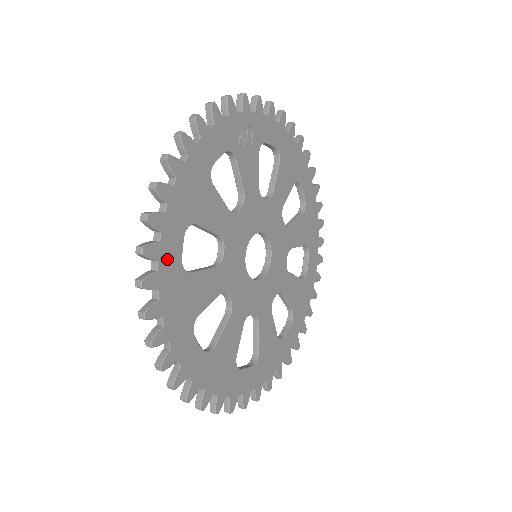
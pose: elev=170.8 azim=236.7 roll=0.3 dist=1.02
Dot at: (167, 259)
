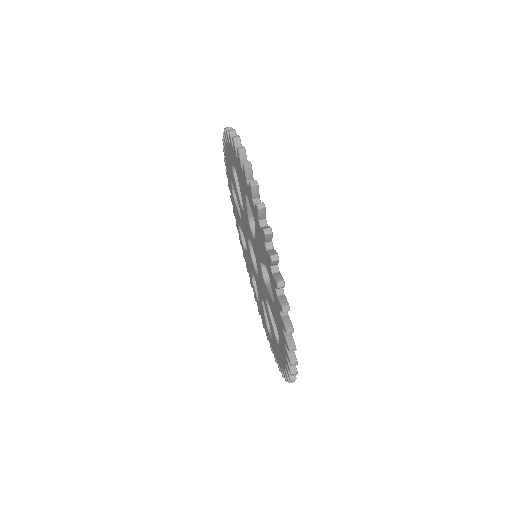
Dot at: occluded
